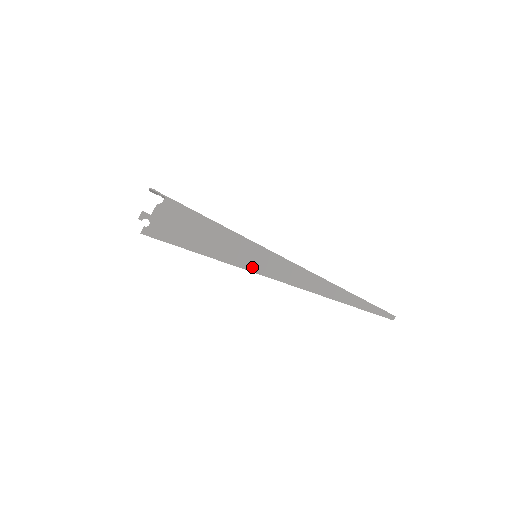
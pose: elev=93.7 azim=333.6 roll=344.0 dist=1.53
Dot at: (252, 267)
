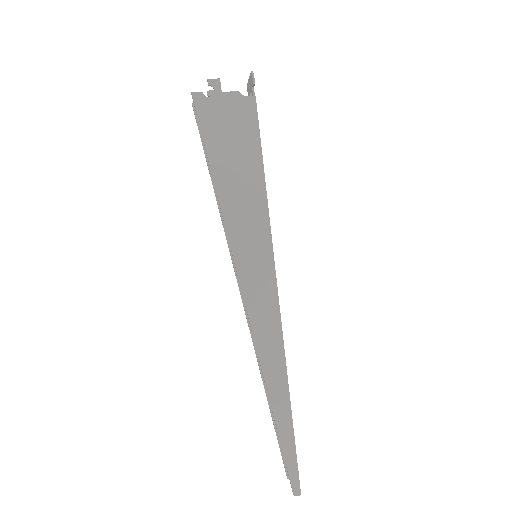
Dot at: (240, 256)
